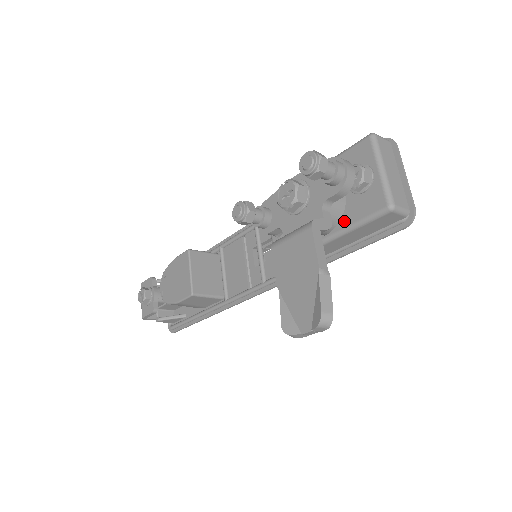
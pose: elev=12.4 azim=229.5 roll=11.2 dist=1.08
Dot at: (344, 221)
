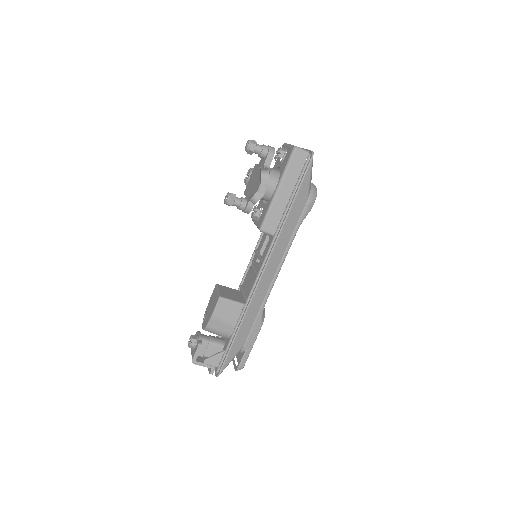
Dot at: (281, 174)
